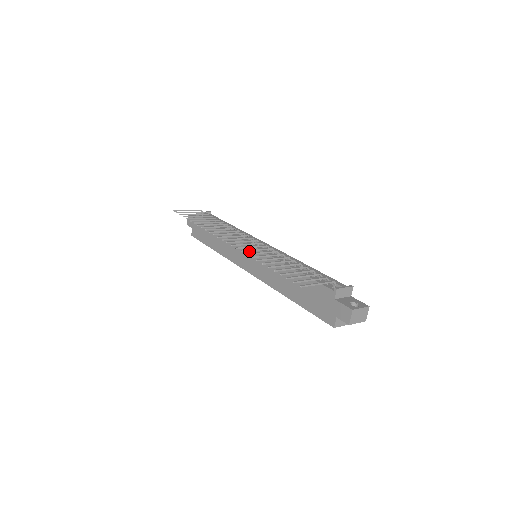
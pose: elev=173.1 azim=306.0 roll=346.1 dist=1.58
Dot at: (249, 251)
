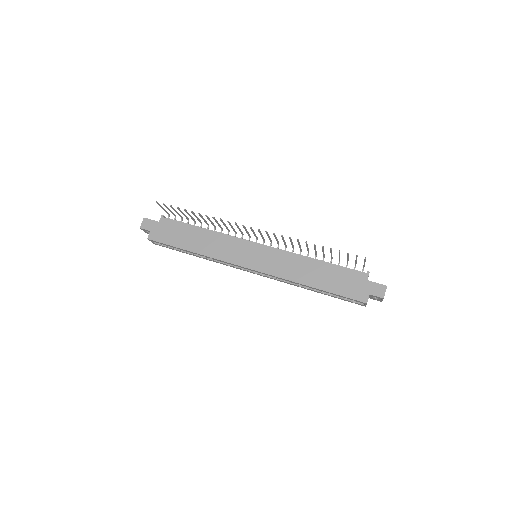
Dot at: (254, 249)
